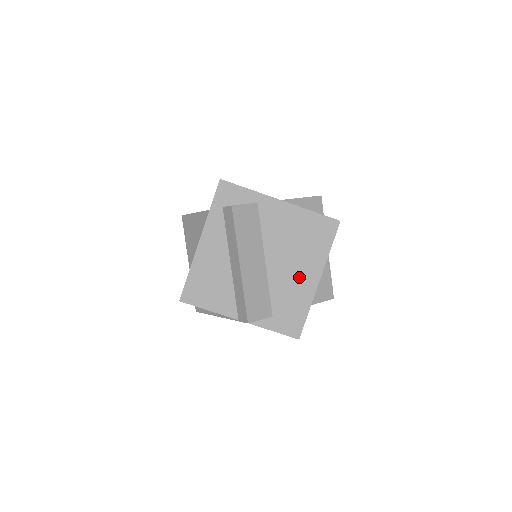
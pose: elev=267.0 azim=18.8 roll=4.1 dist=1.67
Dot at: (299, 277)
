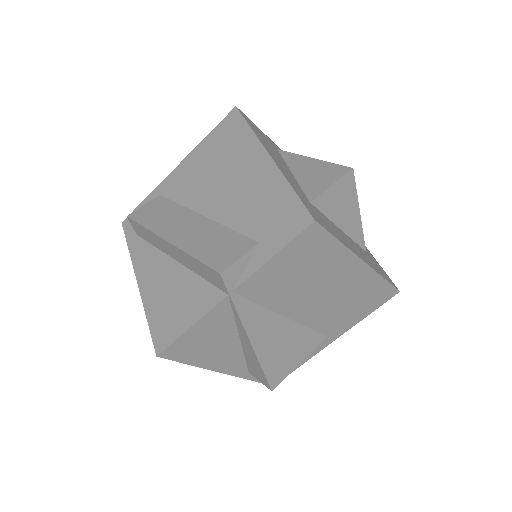
Dot at: (247, 181)
